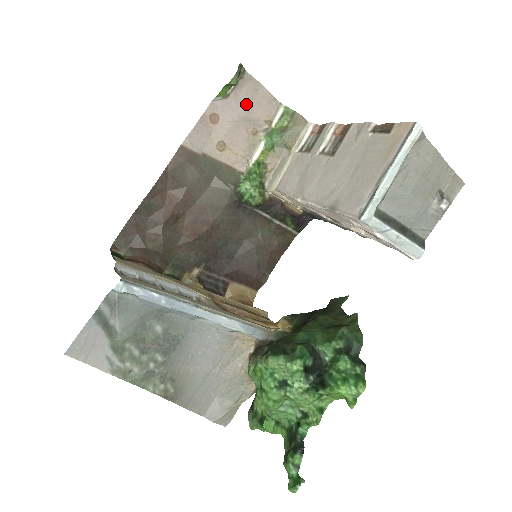
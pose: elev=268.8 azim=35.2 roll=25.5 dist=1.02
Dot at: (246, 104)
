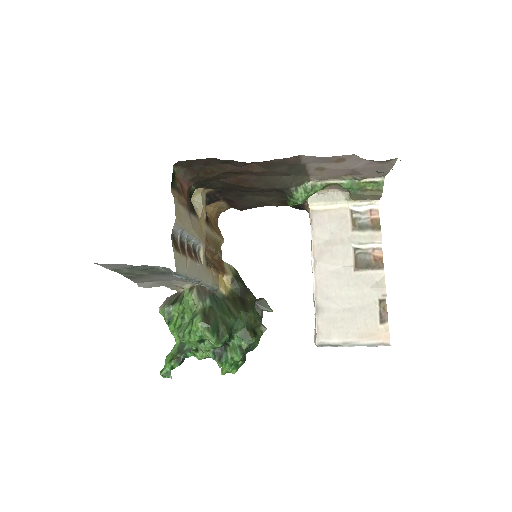
Dot at: (368, 168)
